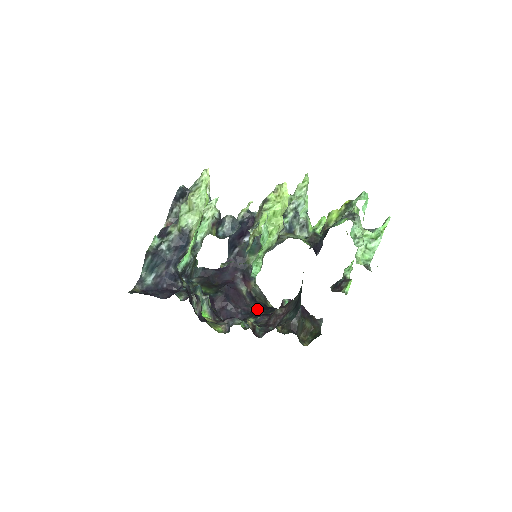
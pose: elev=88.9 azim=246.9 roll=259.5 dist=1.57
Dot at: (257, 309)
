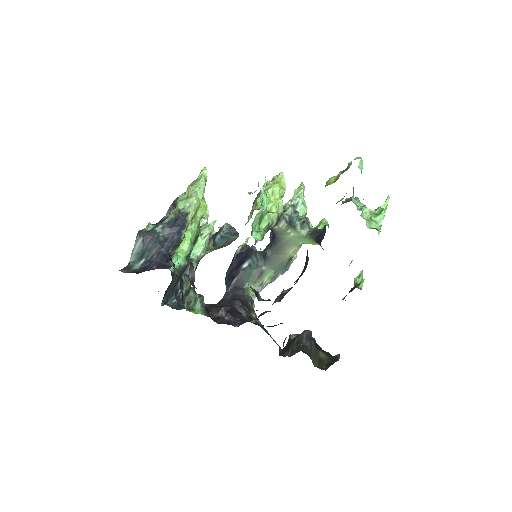
Dot at: occluded
